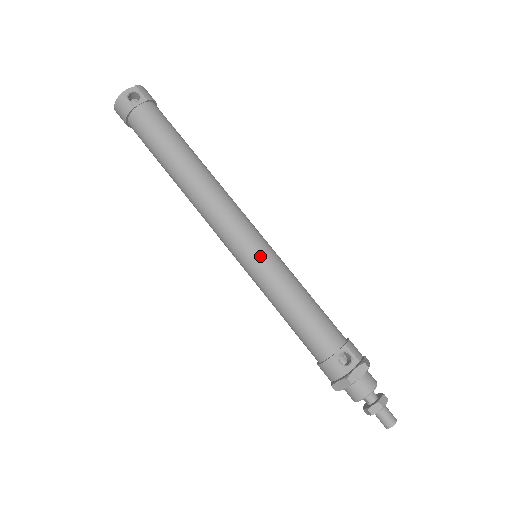
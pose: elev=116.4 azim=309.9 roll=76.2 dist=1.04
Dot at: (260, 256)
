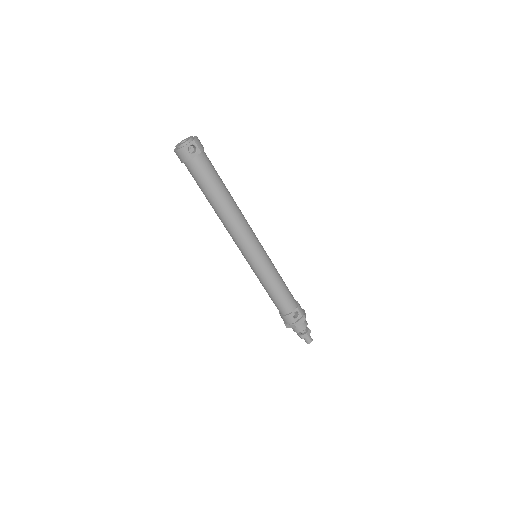
Dot at: (261, 261)
